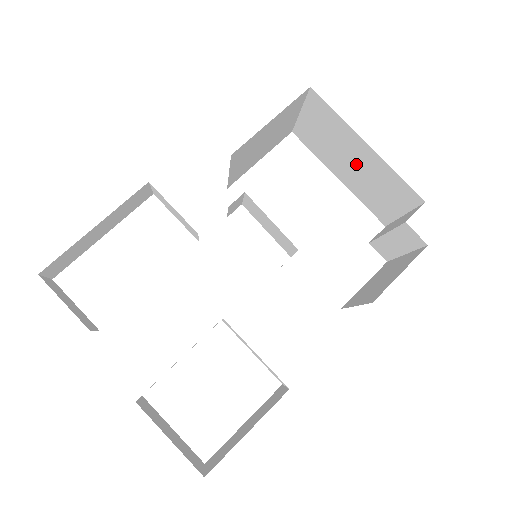
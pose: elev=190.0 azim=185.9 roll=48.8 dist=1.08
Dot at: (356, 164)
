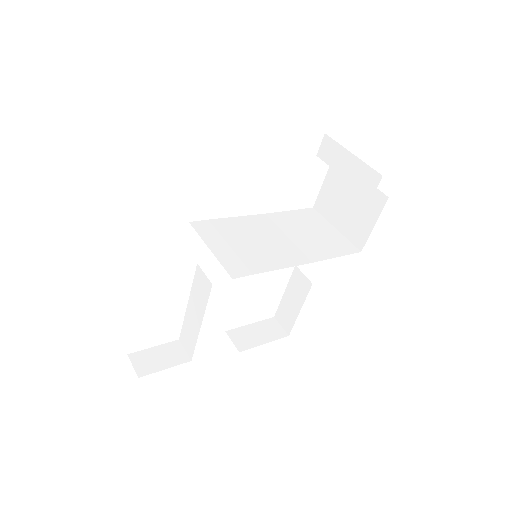
Dot at: occluded
